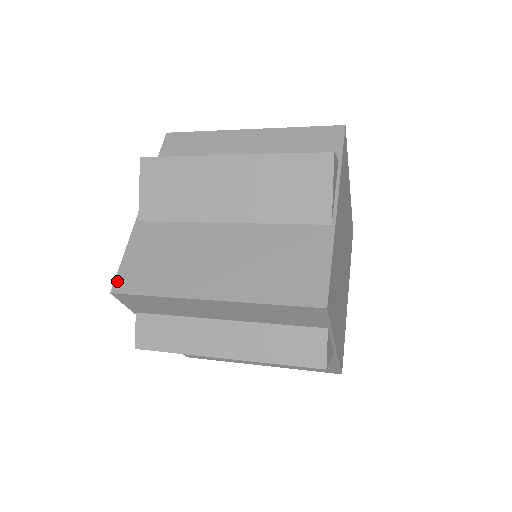
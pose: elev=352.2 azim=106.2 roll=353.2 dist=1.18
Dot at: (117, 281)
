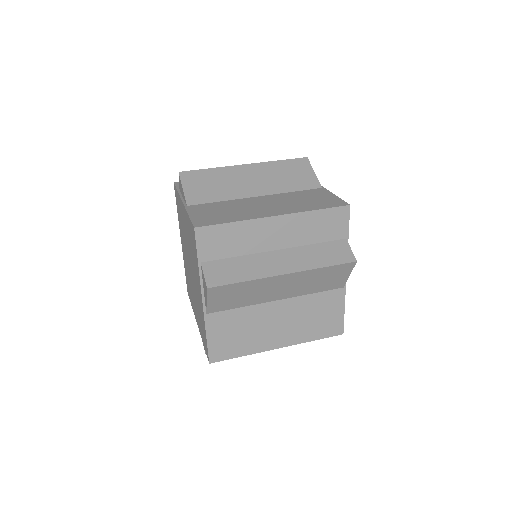
Dot at: (211, 356)
